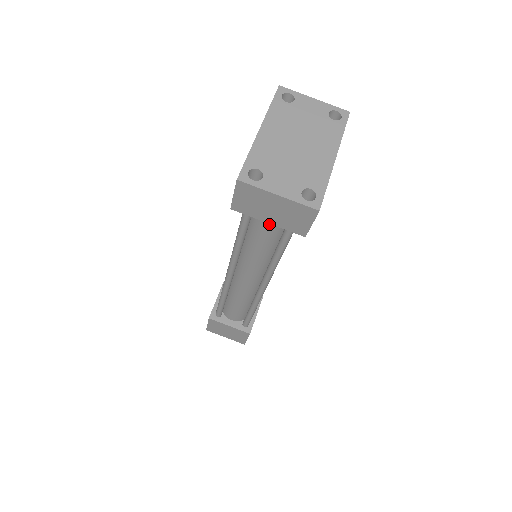
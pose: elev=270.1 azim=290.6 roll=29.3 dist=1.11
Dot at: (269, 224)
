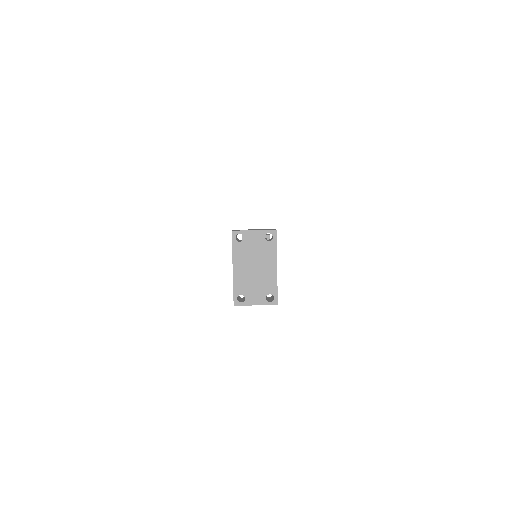
Dot at: occluded
